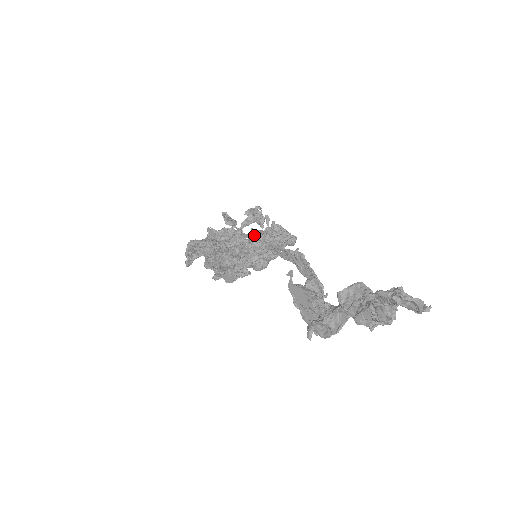
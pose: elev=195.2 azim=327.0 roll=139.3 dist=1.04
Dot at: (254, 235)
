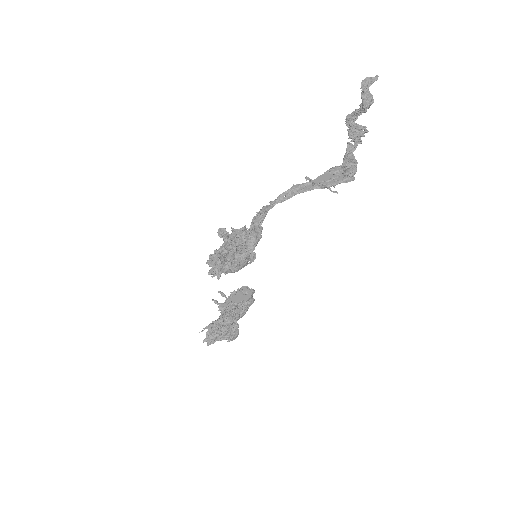
Dot at: (224, 294)
